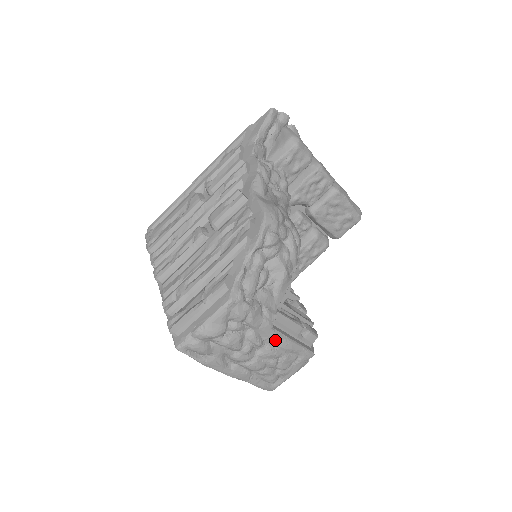
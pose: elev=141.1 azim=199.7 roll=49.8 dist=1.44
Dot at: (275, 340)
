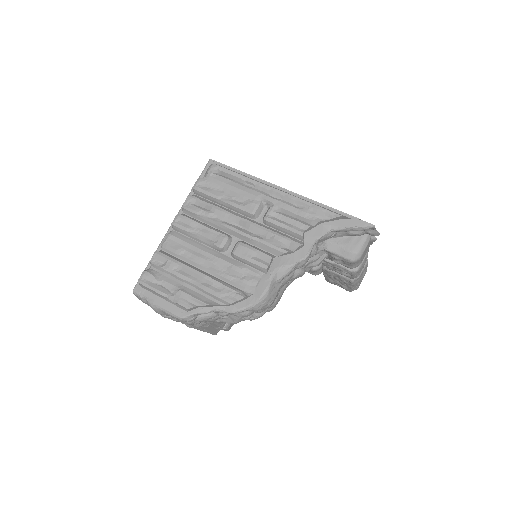
Dot at: occluded
